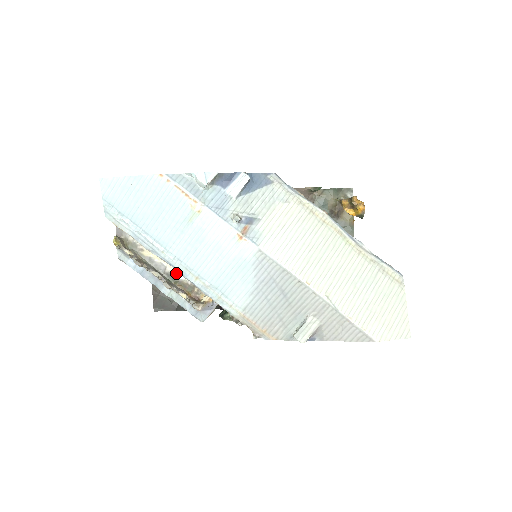
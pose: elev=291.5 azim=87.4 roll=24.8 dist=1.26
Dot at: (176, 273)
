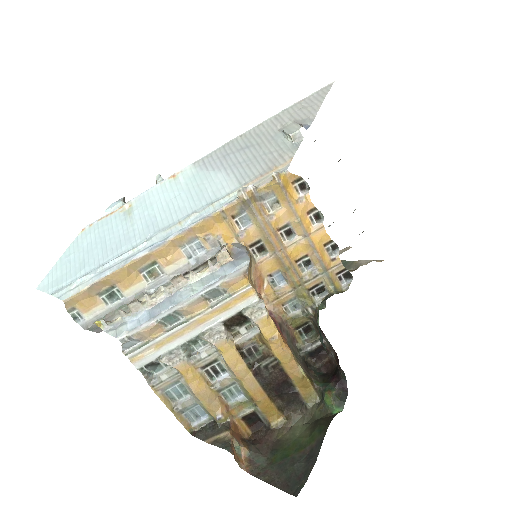
Dot at: occluded
